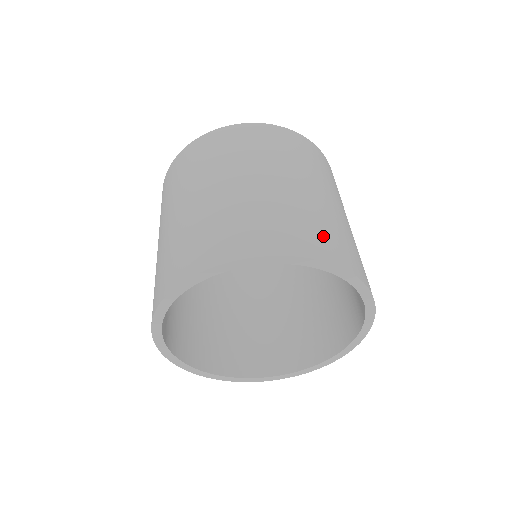
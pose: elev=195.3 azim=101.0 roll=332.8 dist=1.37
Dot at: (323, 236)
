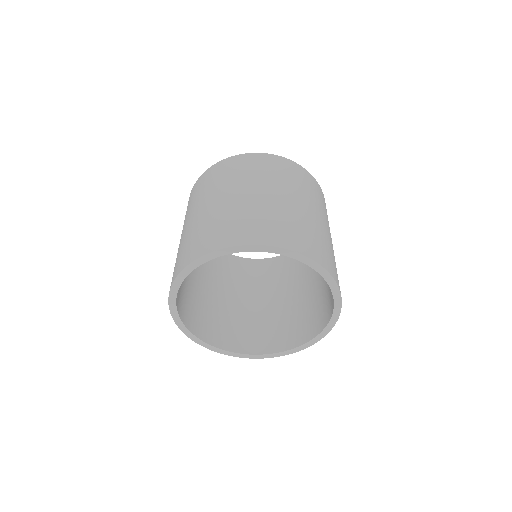
Dot at: (286, 231)
